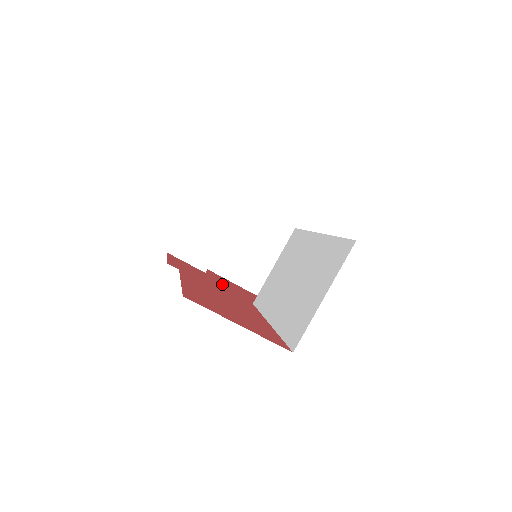
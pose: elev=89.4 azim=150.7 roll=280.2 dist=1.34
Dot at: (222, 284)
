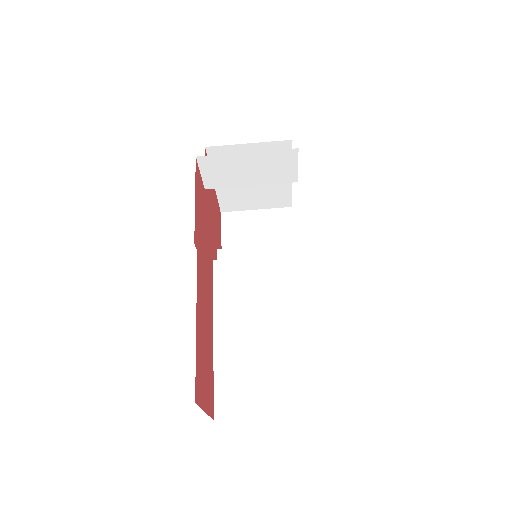
Dot at: (208, 220)
